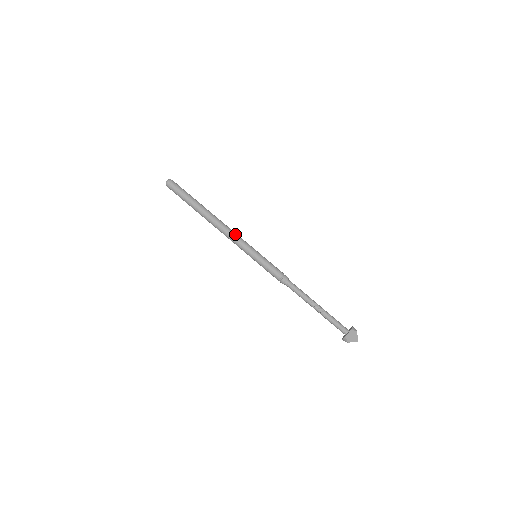
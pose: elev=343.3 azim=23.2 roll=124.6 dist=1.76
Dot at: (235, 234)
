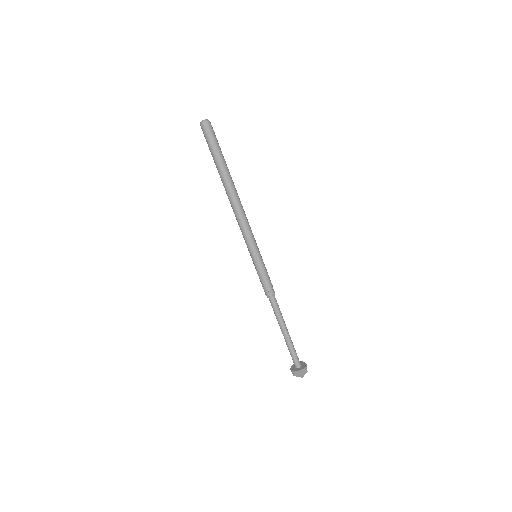
Dot at: (247, 224)
